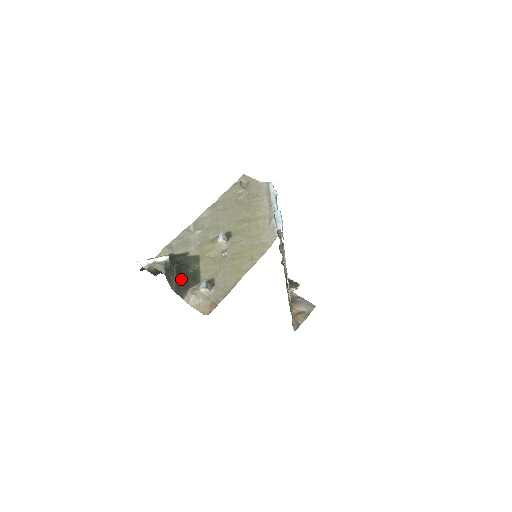
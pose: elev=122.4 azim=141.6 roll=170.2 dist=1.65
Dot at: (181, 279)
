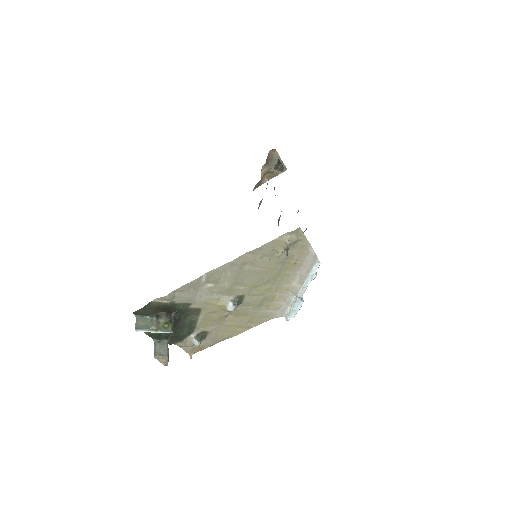
Dot at: (177, 333)
